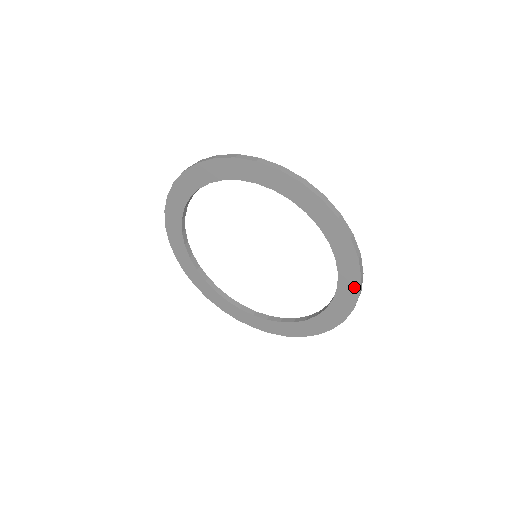
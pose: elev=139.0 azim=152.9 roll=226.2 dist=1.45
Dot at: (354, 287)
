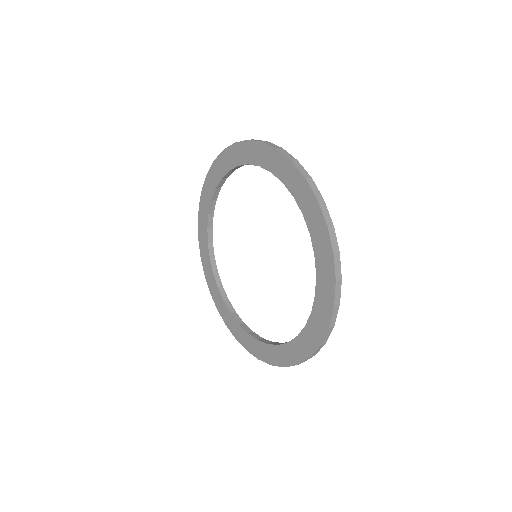
Dot at: (319, 219)
